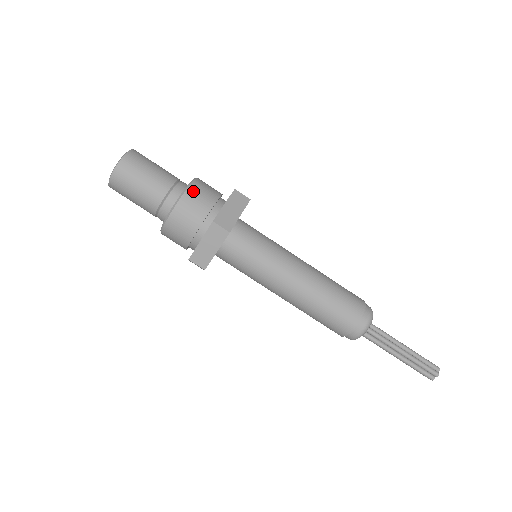
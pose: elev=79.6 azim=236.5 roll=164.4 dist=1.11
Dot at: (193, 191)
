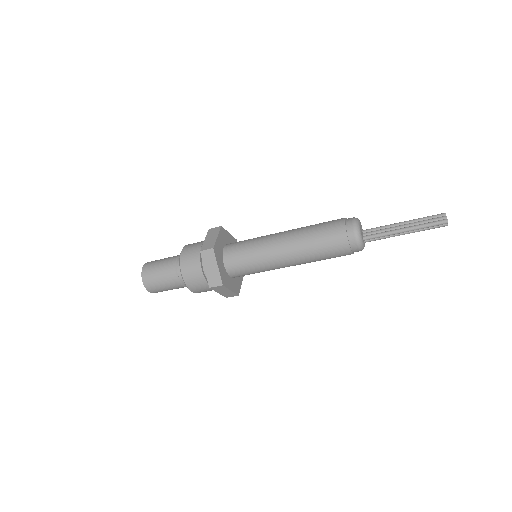
Dot at: (197, 292)
